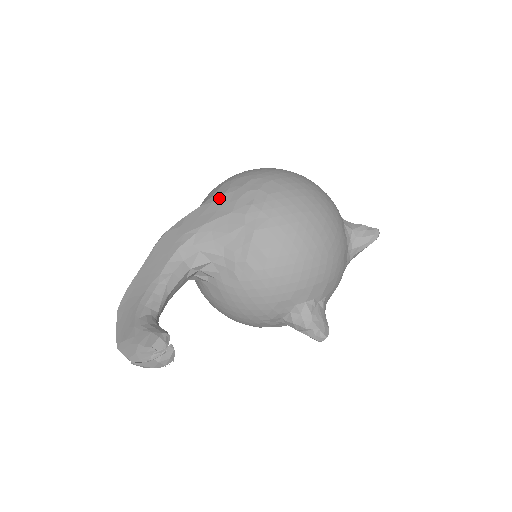
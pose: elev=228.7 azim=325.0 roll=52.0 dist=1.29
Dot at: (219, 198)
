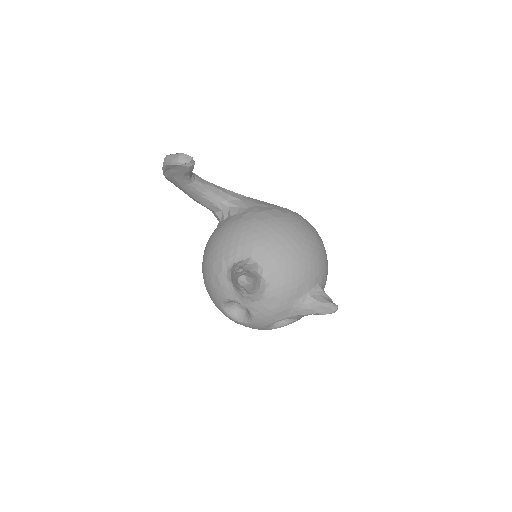
Dot at: occluded
